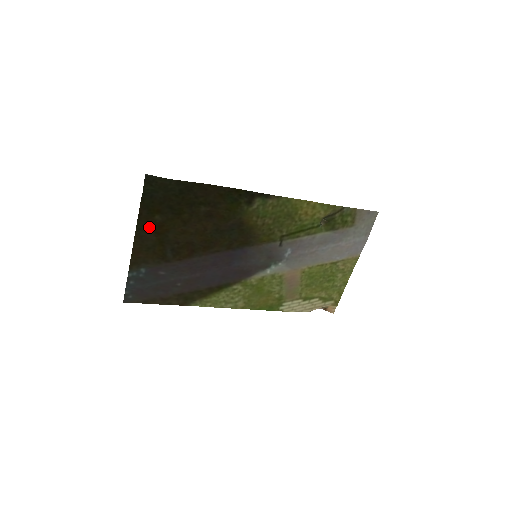
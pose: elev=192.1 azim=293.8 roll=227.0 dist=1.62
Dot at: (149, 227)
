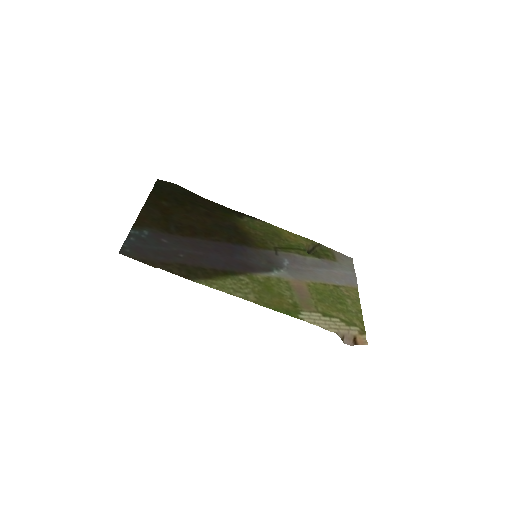
Dot at: (156, 207)
